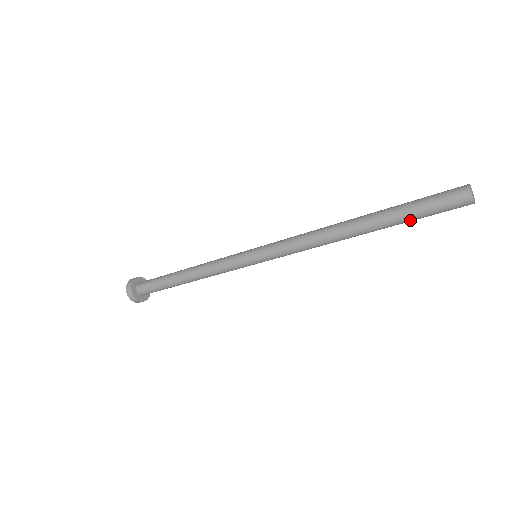
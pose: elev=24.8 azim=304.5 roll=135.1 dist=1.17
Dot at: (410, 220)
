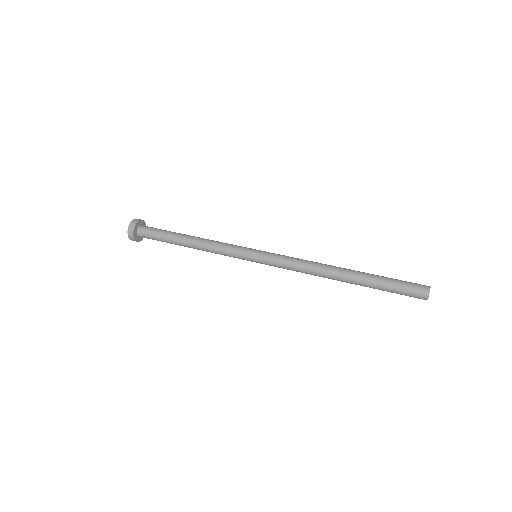
Dot at: occluded
